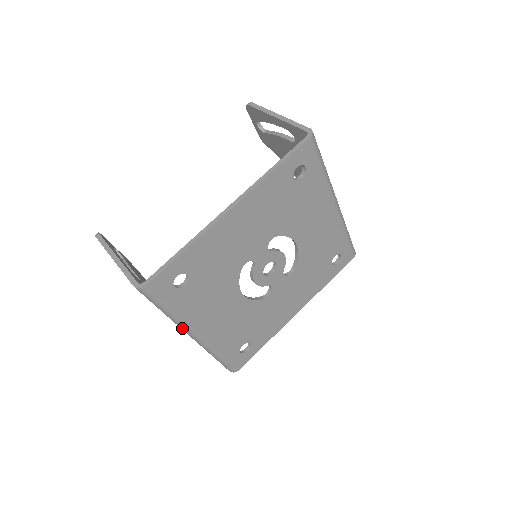
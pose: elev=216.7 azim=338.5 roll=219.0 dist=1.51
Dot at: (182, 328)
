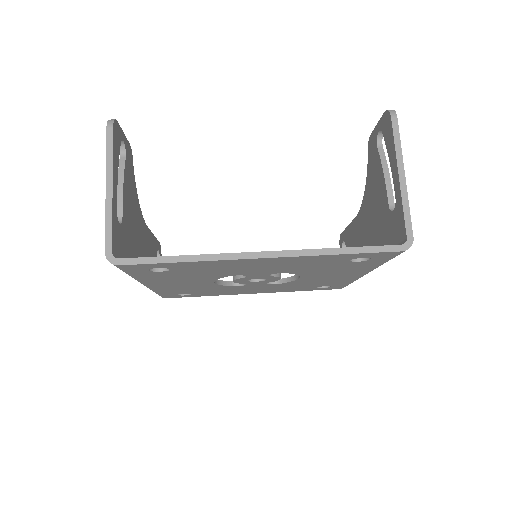
Dot at: occluded
